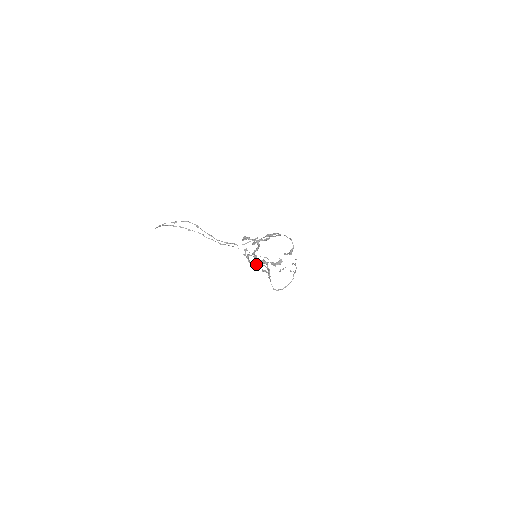
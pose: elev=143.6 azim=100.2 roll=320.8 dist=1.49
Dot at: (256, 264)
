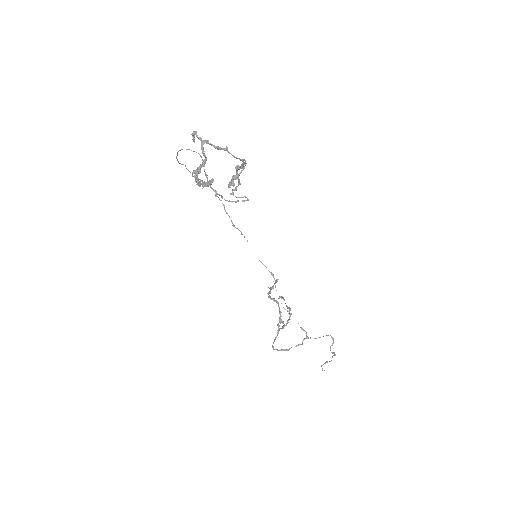
Dot at: occluded
